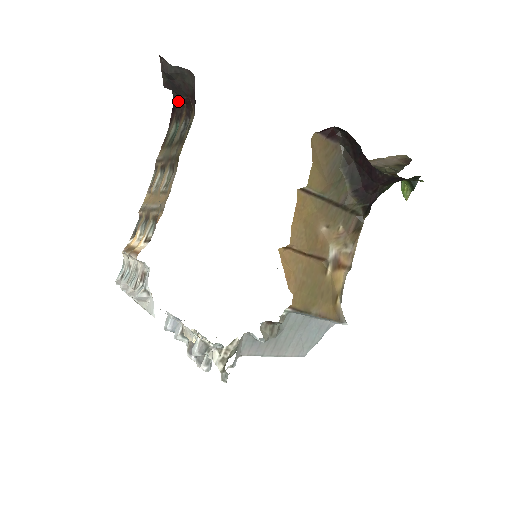
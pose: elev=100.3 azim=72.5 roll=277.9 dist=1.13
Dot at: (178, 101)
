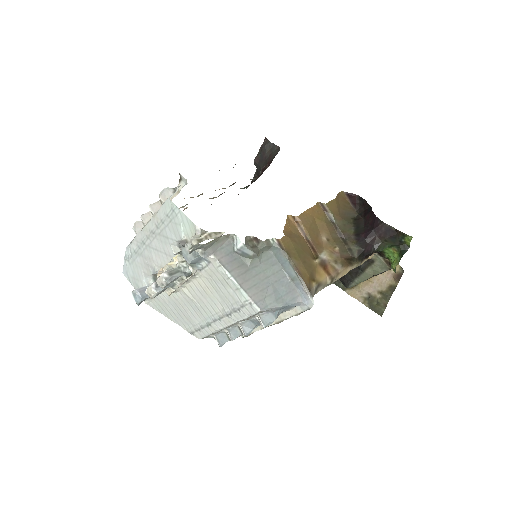
Dot at: occluded
